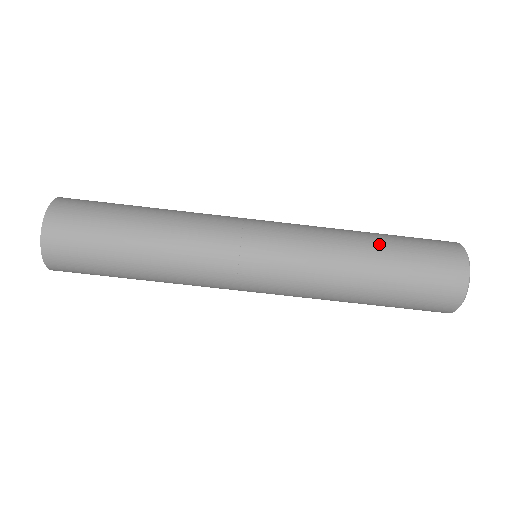
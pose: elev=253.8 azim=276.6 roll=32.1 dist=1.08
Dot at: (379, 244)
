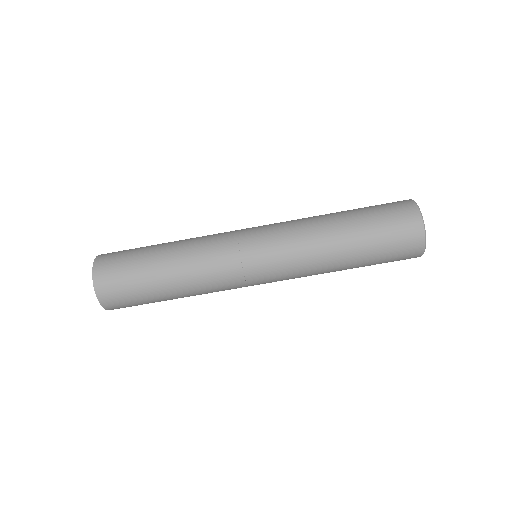
Dot at: (342, 212)
